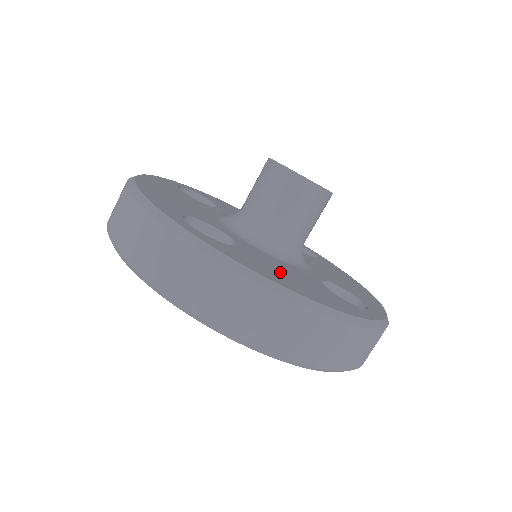
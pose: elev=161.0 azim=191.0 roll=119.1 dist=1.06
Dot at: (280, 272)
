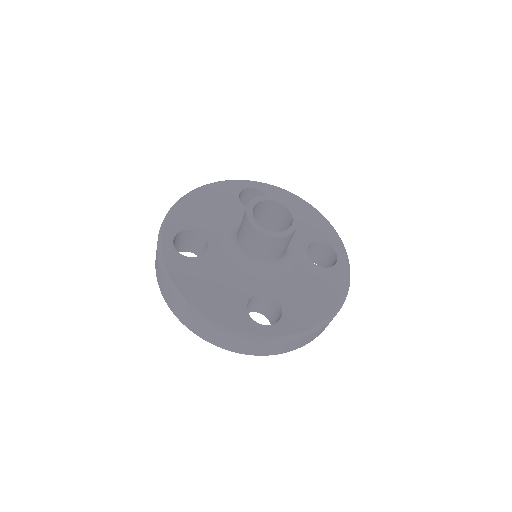
Dot at: (206, 283)
